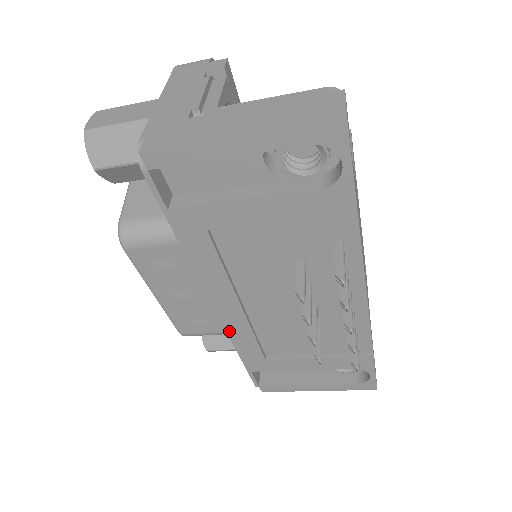
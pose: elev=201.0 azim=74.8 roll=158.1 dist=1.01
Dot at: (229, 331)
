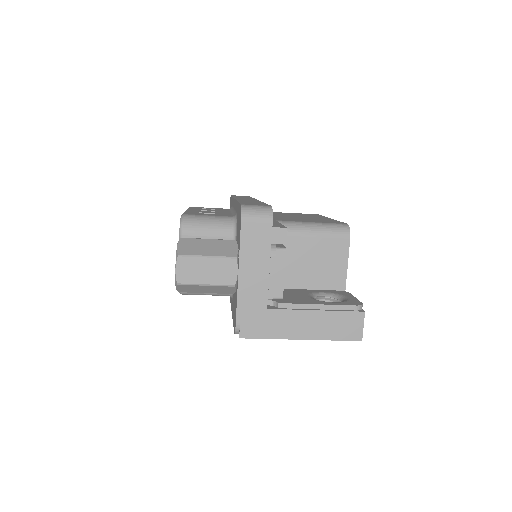
Dot at: occluded
